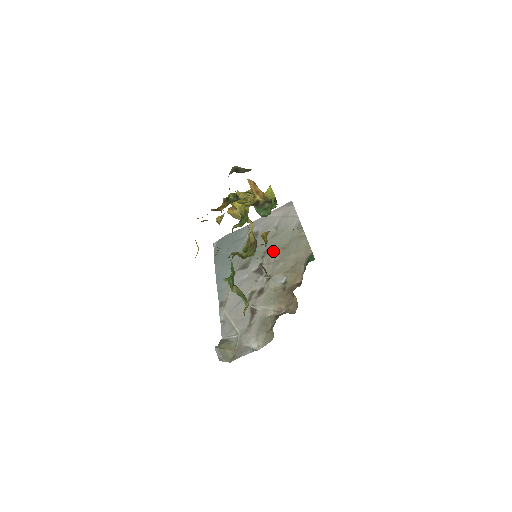
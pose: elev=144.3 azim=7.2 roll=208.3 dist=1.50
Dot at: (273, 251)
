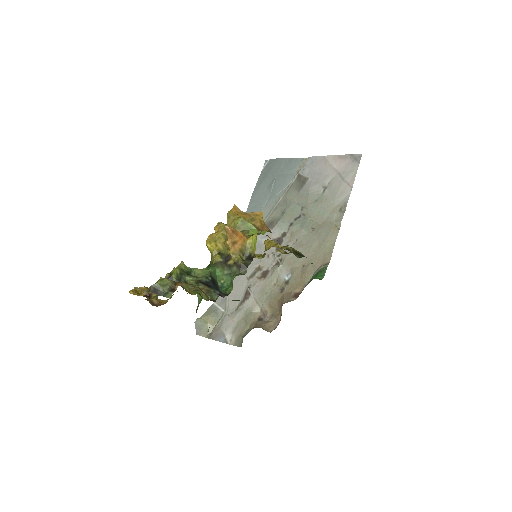
Dot at: (302, 225)
